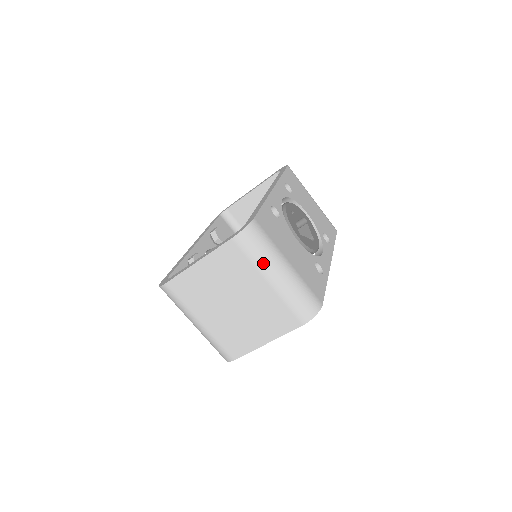
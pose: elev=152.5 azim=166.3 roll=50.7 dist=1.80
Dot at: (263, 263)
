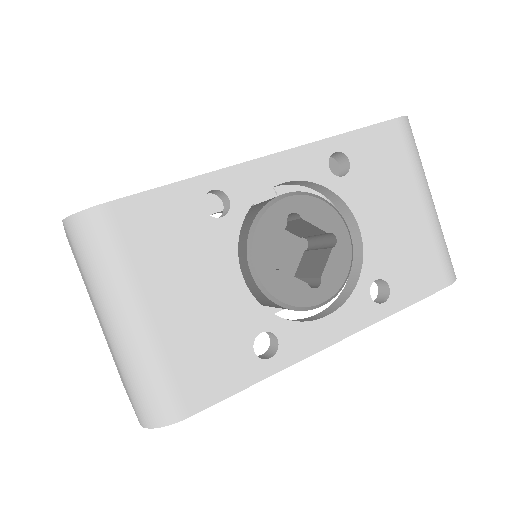
Dot at: (94, 289)
